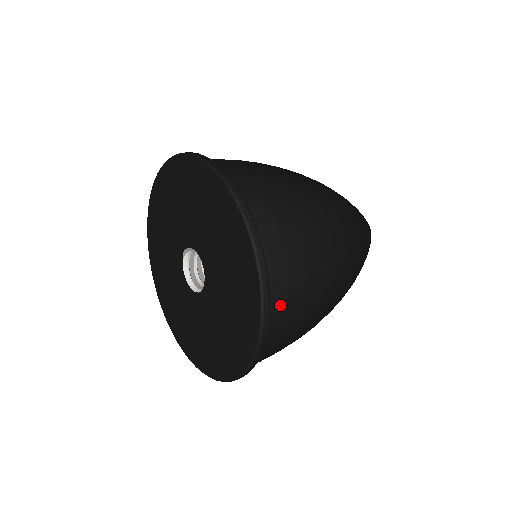
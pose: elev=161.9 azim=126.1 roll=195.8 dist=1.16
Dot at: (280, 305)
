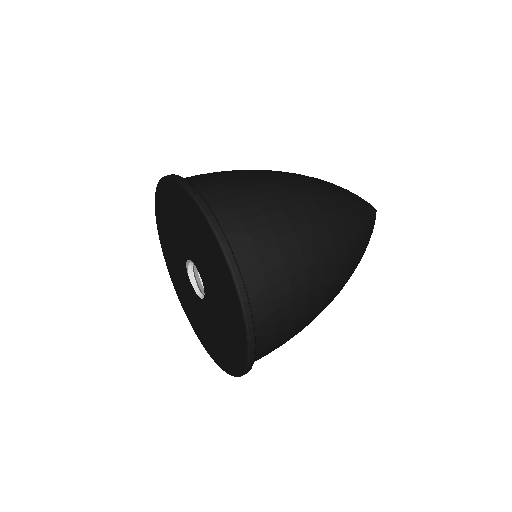
Dot at: (262, 293)
